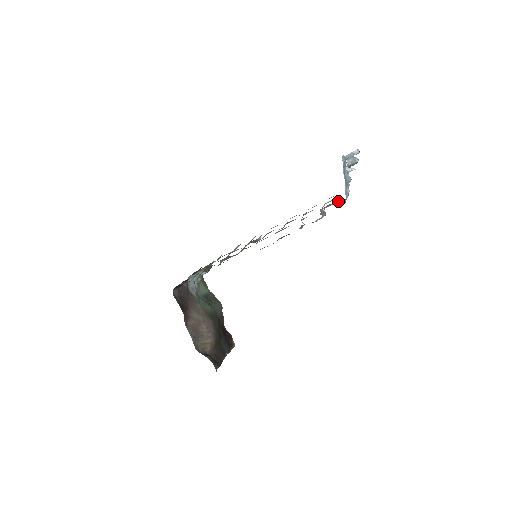
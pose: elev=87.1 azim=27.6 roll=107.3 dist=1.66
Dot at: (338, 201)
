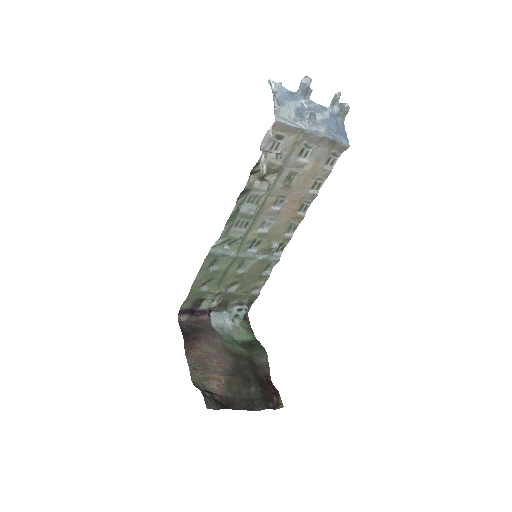
Dot at: (292, 135)
